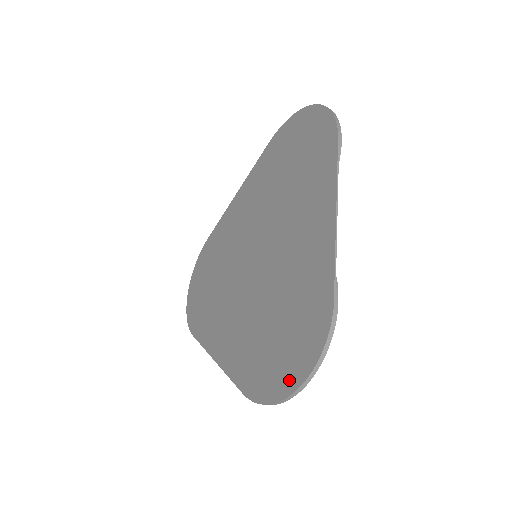
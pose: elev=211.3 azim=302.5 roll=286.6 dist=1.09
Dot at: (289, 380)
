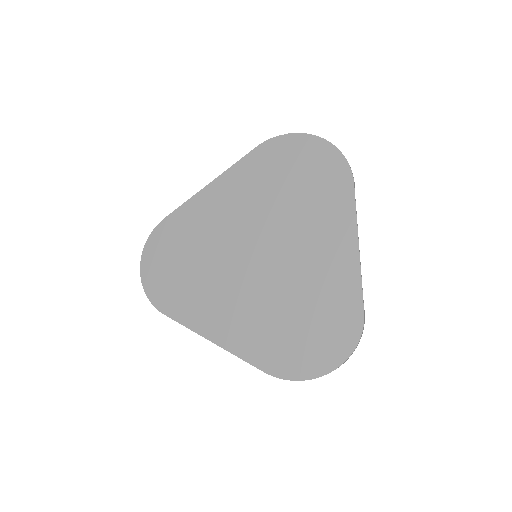
Dot at: (322, 364)
